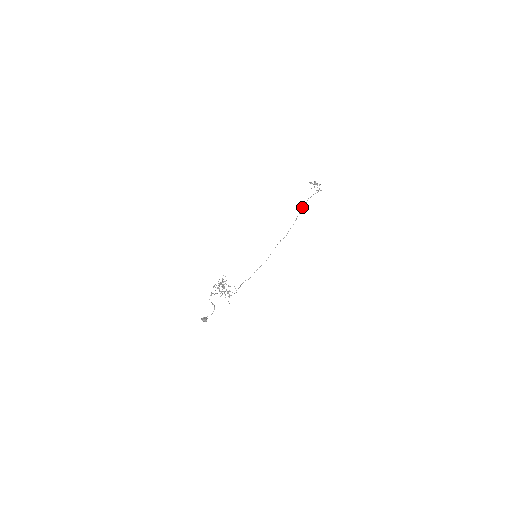
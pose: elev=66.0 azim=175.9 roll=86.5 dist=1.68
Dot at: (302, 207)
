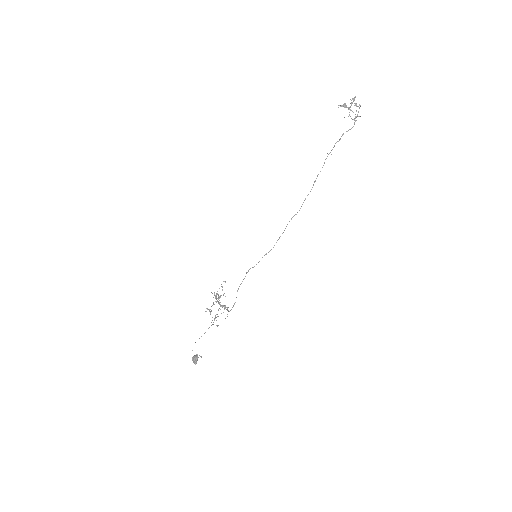
Dot at: occluded
